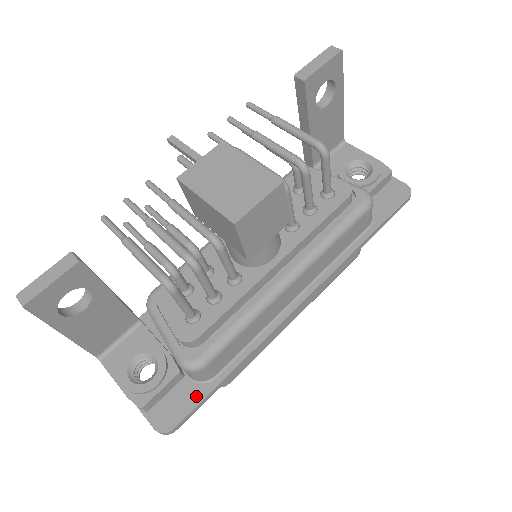
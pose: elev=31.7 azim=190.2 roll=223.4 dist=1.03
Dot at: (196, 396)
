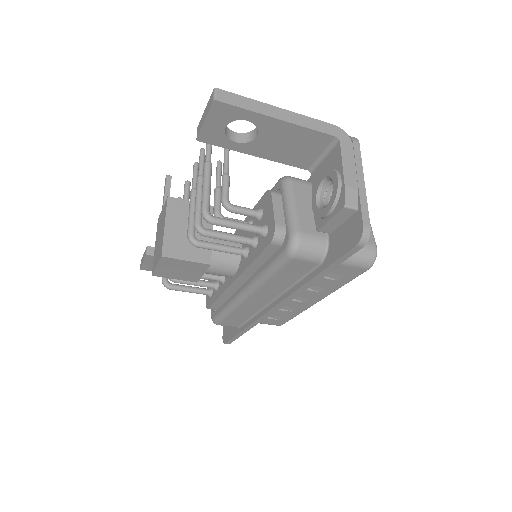
Dot at: (233, 333)
